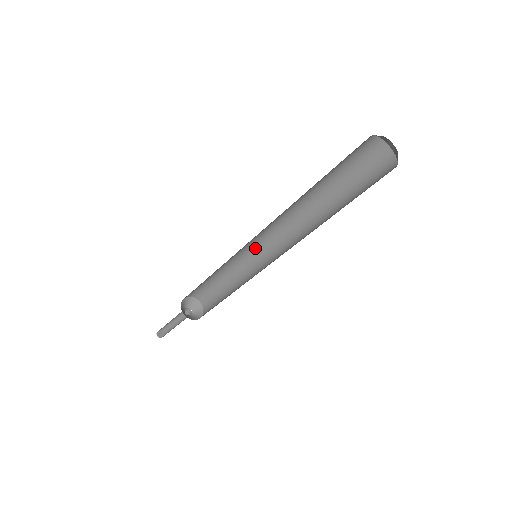
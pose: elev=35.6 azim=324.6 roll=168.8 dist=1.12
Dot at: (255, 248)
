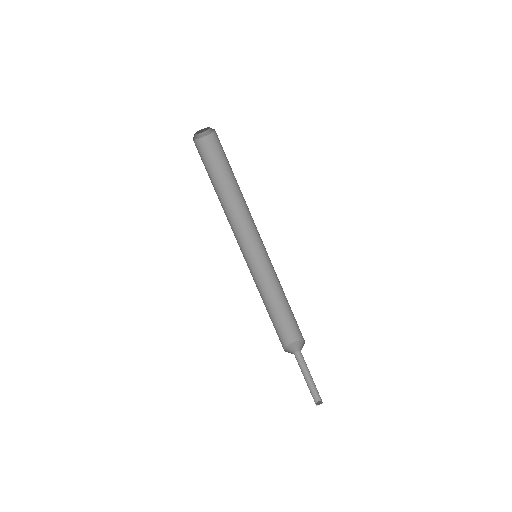
Dot at: (264, 256)
